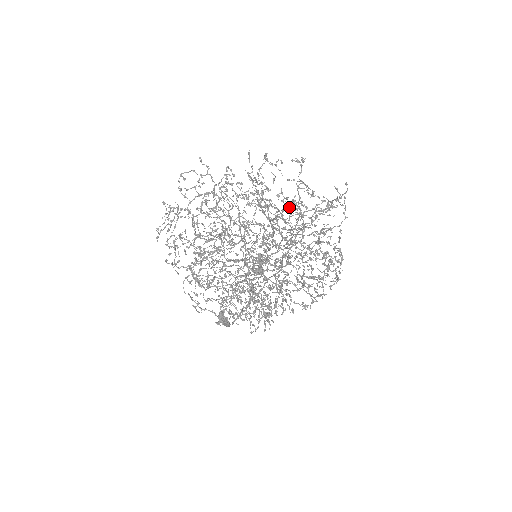
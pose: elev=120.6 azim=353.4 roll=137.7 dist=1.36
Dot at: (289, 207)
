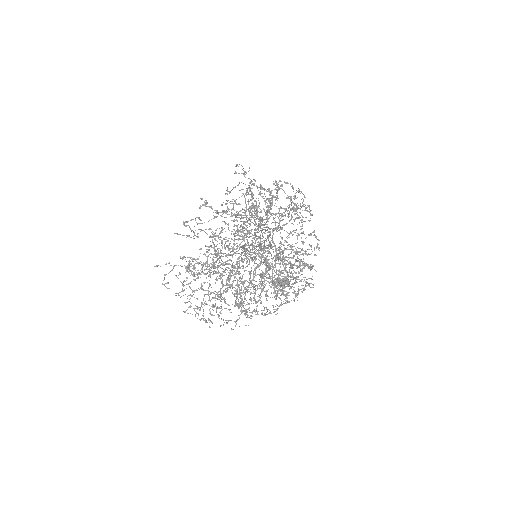
Dot at: occluded
